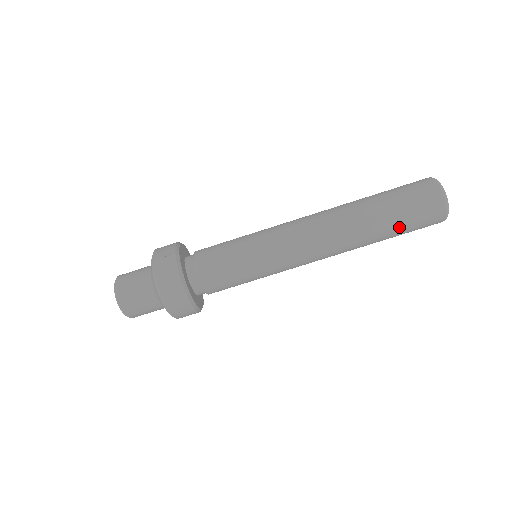
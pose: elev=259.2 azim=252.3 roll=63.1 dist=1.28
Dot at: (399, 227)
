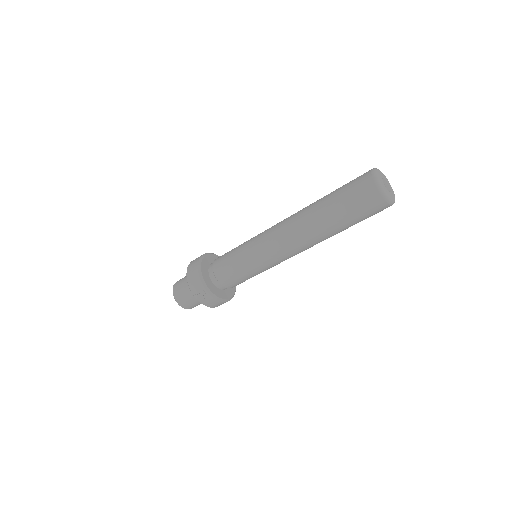
Dot at: occluded
